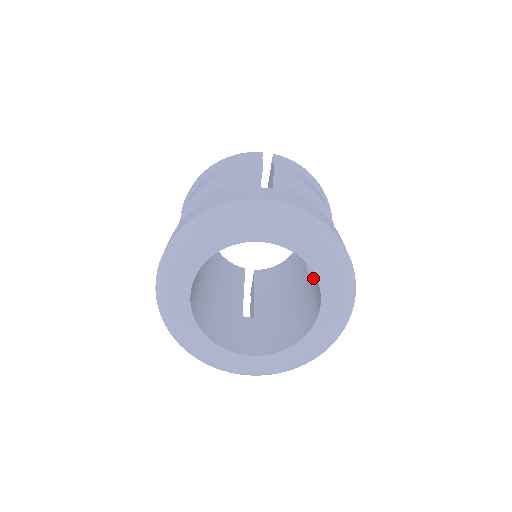
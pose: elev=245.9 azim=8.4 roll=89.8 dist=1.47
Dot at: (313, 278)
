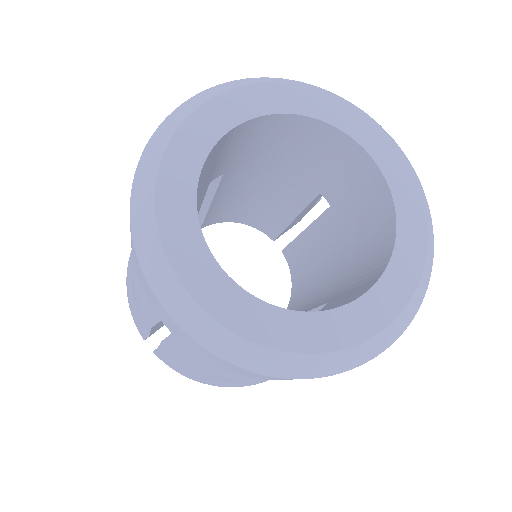
Dot at: (334, 300)
